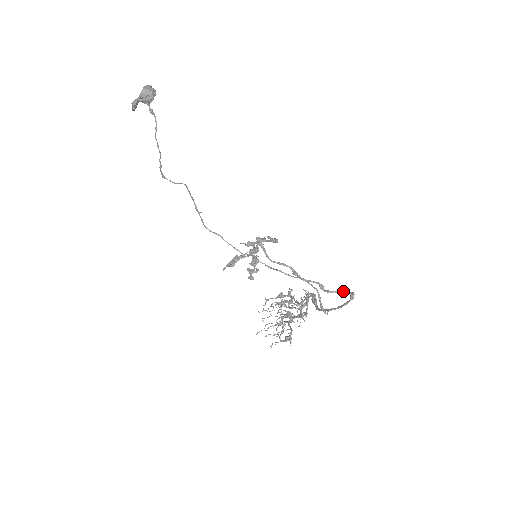
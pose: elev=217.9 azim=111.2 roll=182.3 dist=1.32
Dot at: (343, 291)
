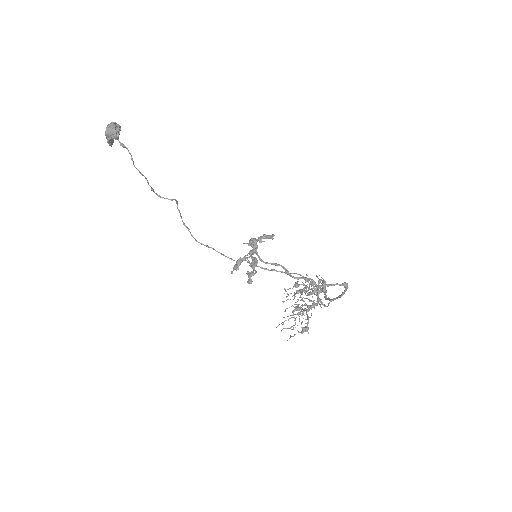
Dot at: (334, 284)
